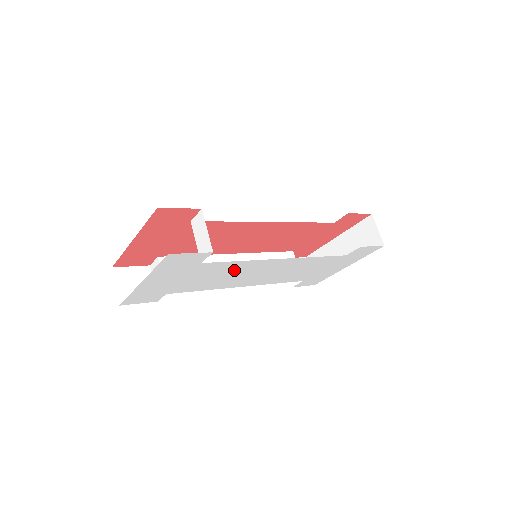
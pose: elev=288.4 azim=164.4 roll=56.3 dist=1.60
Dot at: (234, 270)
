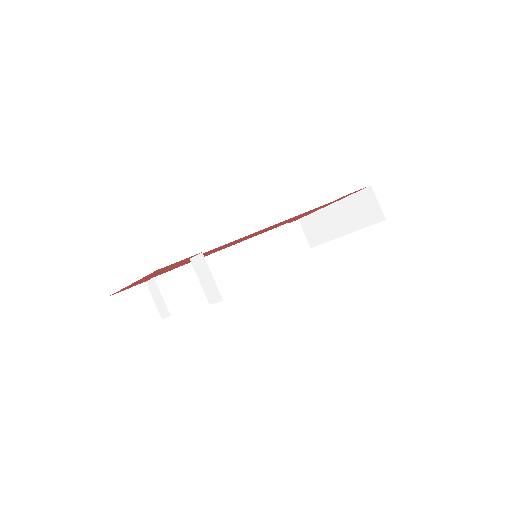
Dot at: occluded
